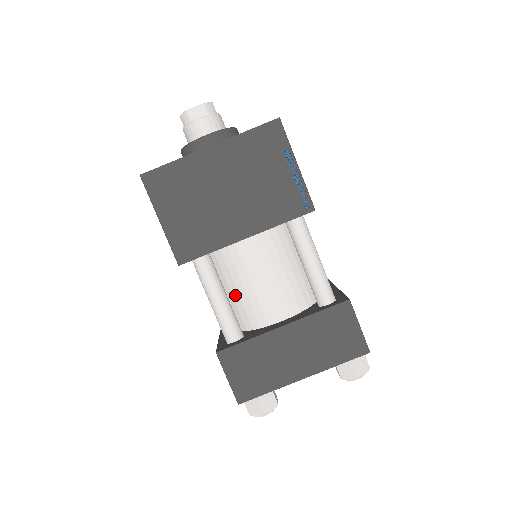
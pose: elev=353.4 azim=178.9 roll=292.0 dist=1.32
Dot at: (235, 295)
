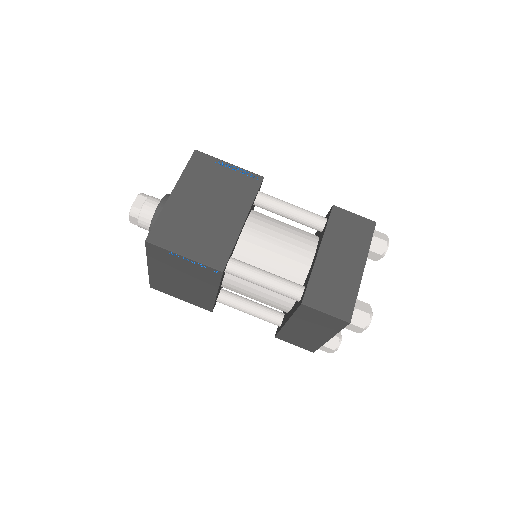
Dot at: (272, 272)
